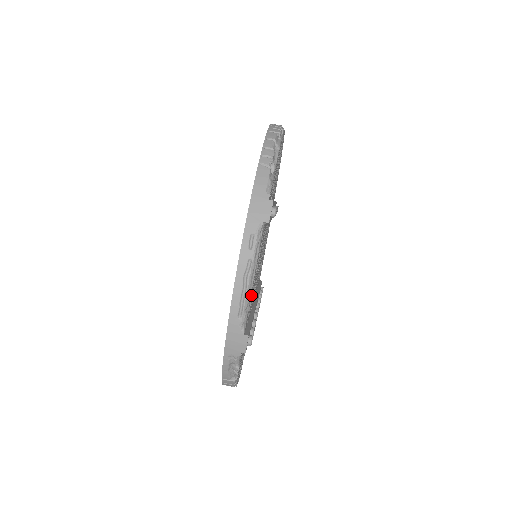
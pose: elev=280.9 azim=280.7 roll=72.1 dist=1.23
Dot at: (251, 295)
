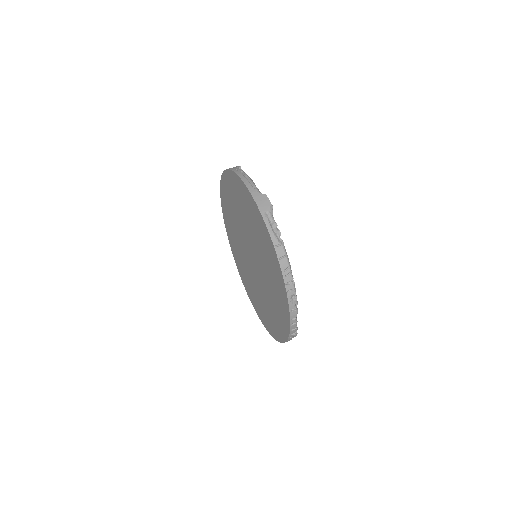
Dot at: occluded
